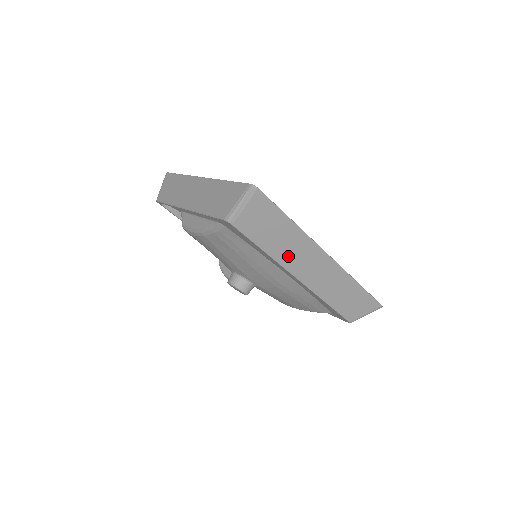
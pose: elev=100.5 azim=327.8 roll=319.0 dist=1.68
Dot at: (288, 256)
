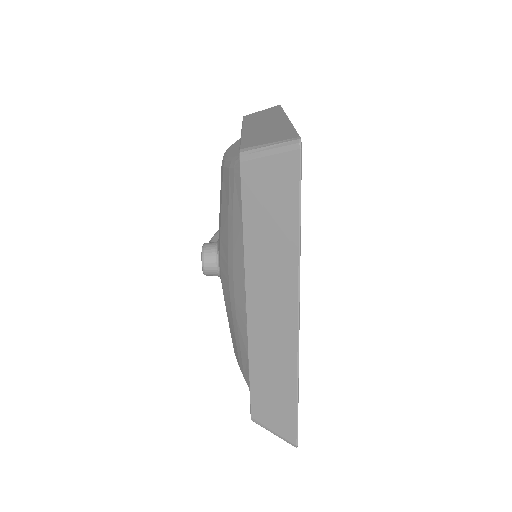
Dot at: (260, 268)
